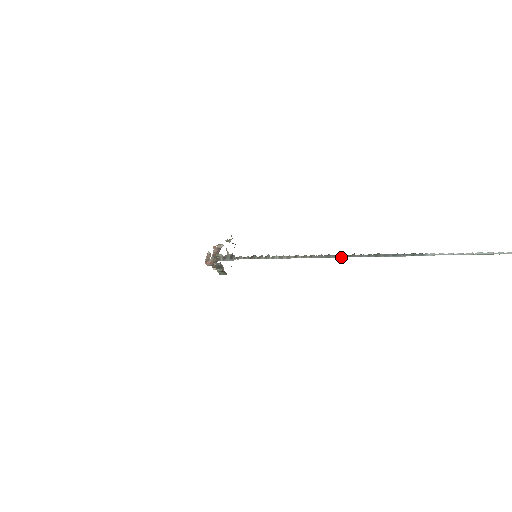
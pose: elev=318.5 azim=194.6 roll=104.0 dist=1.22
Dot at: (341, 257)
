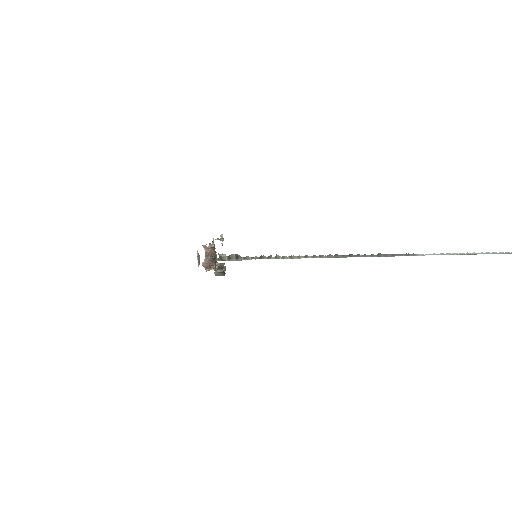
Dot at: occluded
